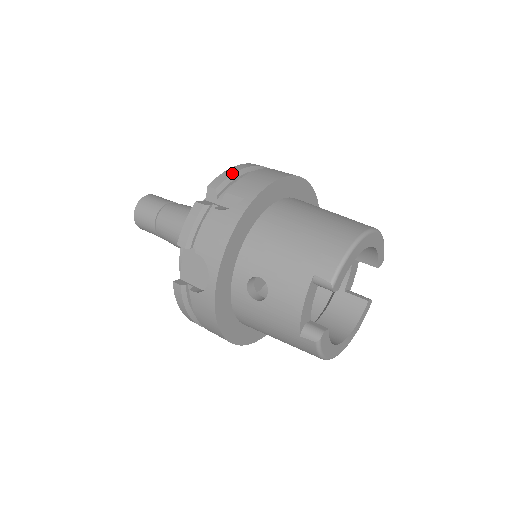
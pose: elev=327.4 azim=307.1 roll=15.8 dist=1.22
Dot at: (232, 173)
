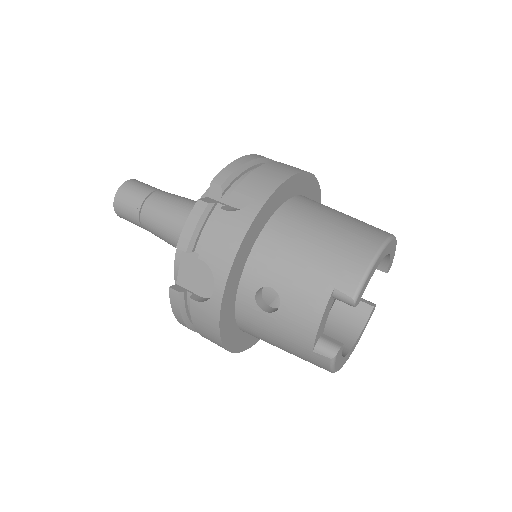
Dot at: (238, 167)
